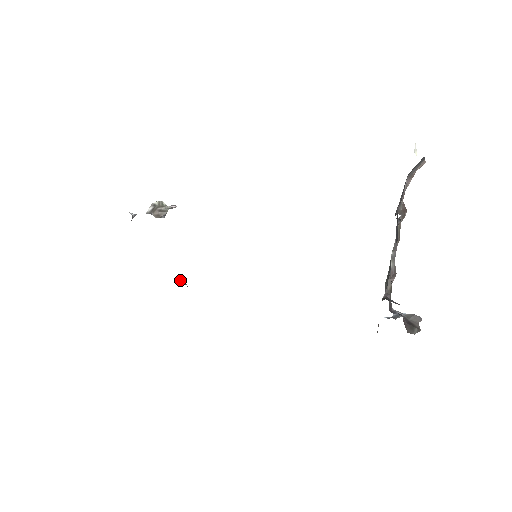
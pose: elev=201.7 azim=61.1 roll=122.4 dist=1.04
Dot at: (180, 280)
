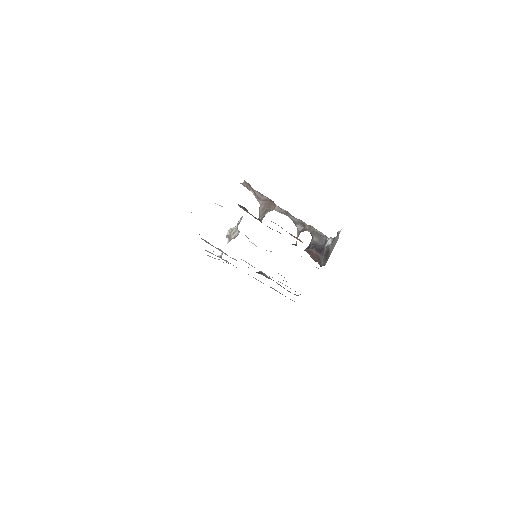
Dot at: occluded
